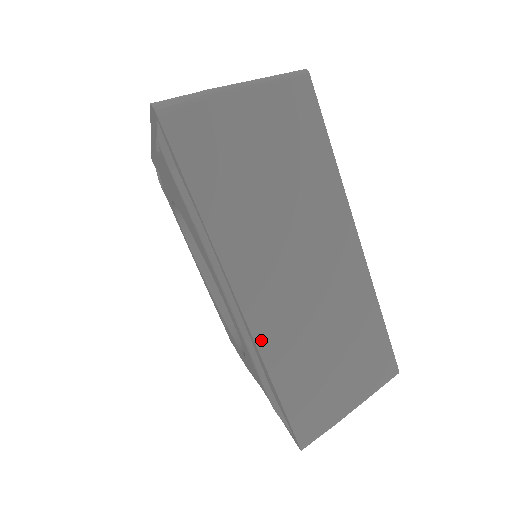
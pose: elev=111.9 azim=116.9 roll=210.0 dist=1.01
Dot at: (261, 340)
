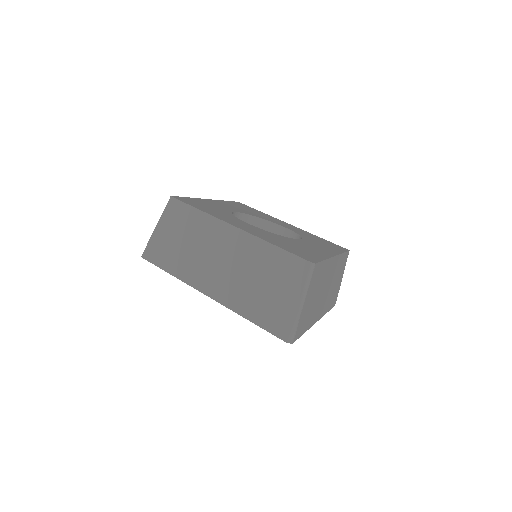
Dot at: (323, 314)
